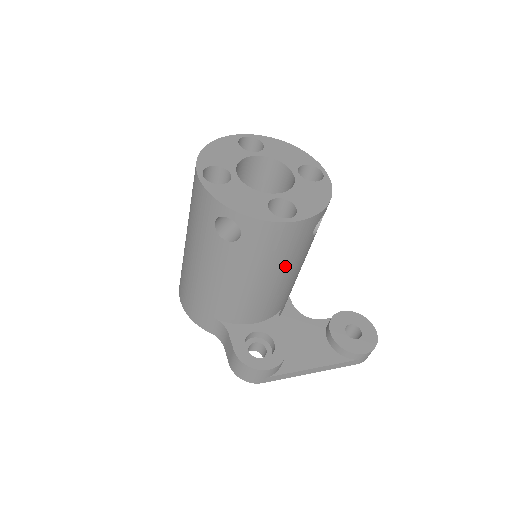
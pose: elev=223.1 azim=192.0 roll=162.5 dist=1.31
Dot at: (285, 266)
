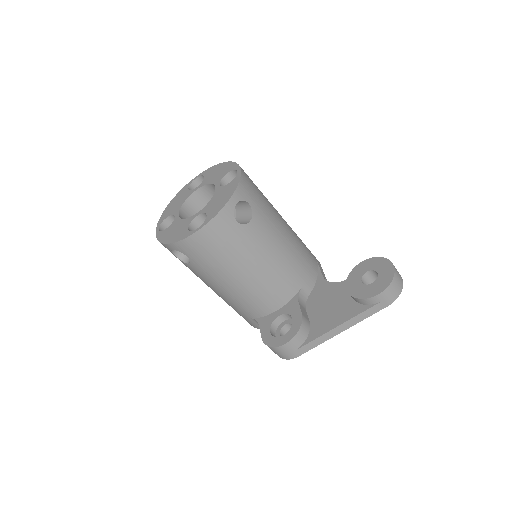
Dot at: (242, 258)
